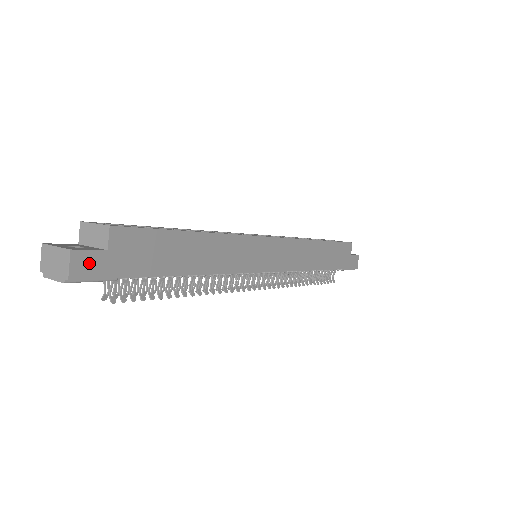
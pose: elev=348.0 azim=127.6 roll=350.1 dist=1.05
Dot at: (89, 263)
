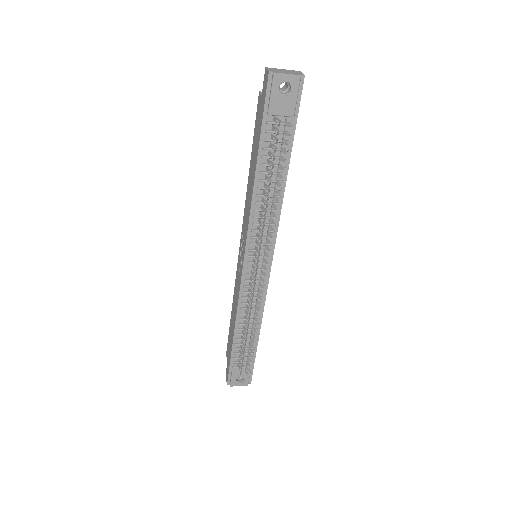
Dot at: occluded
